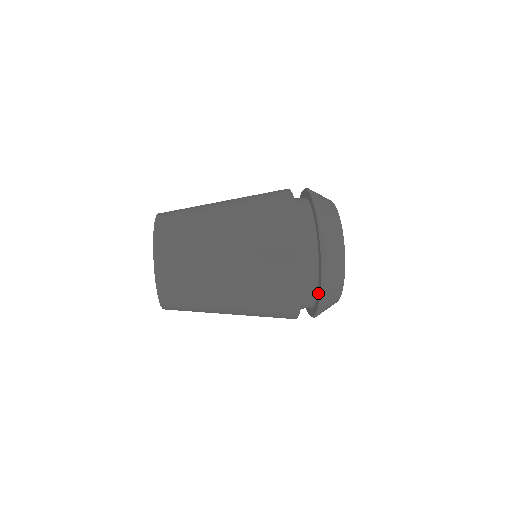
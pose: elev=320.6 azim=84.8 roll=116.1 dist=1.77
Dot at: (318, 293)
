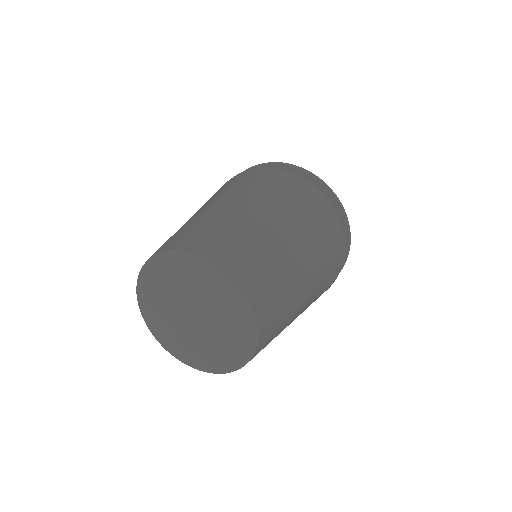
Dot at: (328, 198)
